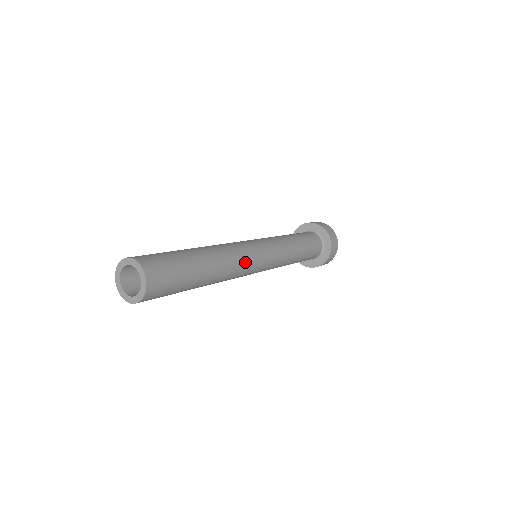
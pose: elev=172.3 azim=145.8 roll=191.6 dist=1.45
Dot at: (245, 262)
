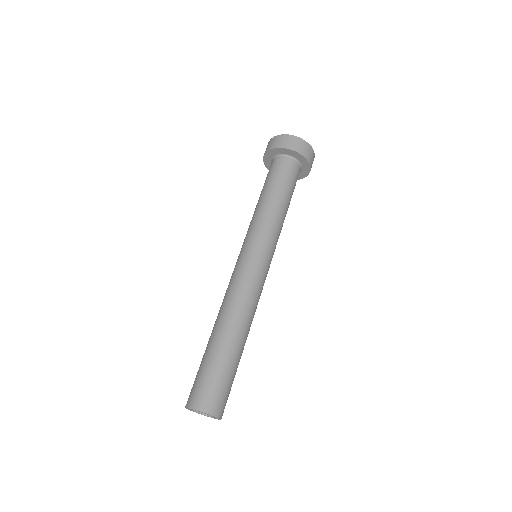
Dot at: (257, 294)
